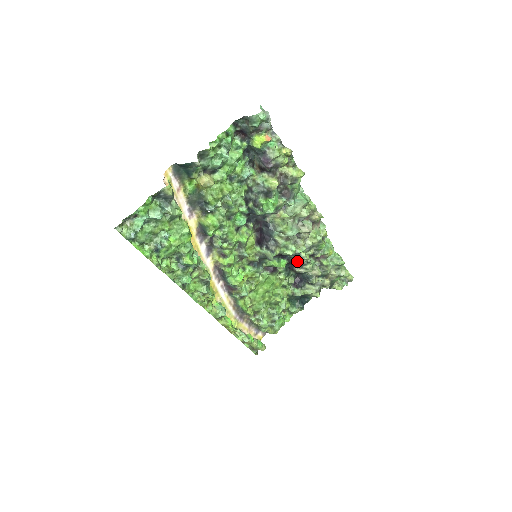
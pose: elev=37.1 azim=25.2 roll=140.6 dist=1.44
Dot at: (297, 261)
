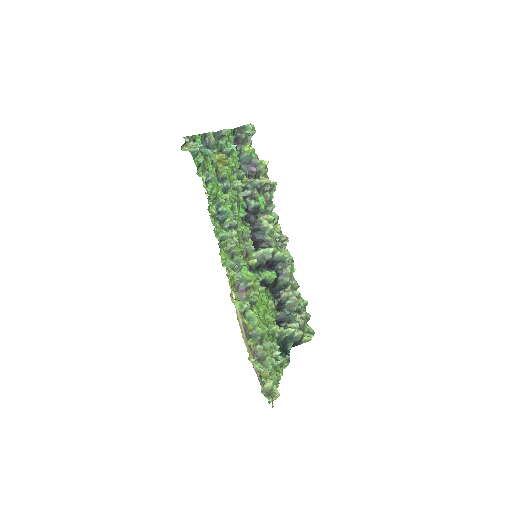
Dot at: (284, 272)
